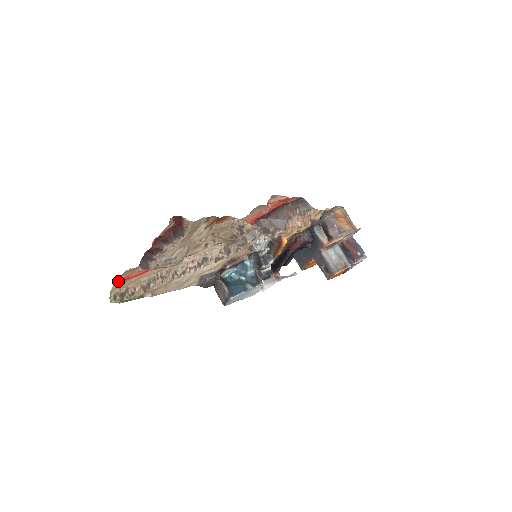
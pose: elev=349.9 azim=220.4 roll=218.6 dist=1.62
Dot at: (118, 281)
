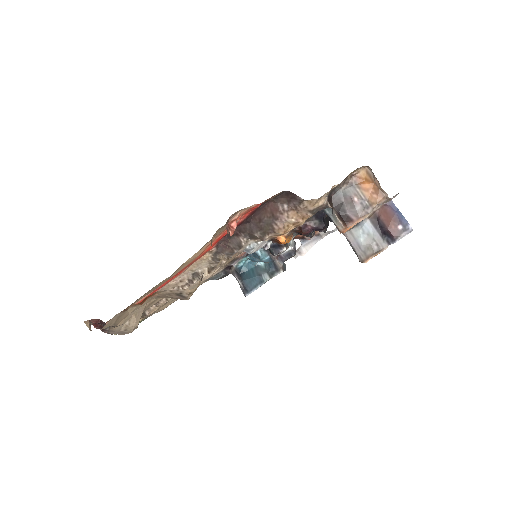
Dot at: occluded
